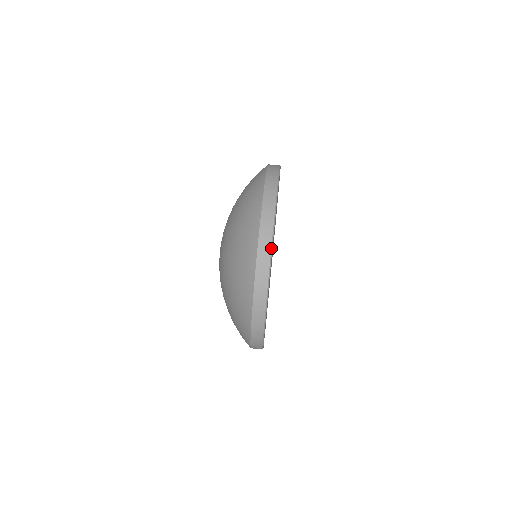
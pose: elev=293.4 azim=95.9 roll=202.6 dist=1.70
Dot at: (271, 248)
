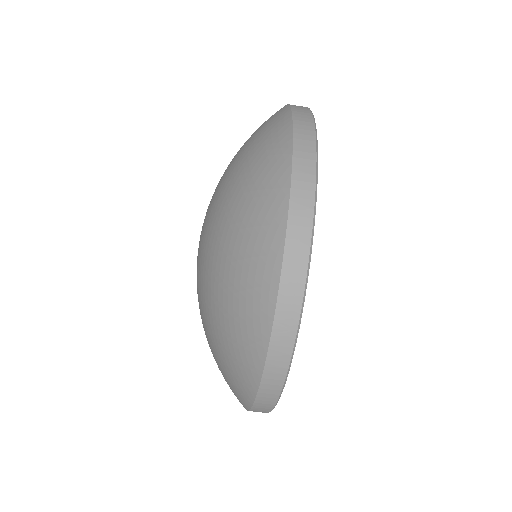
Dot at: (306, 276)
